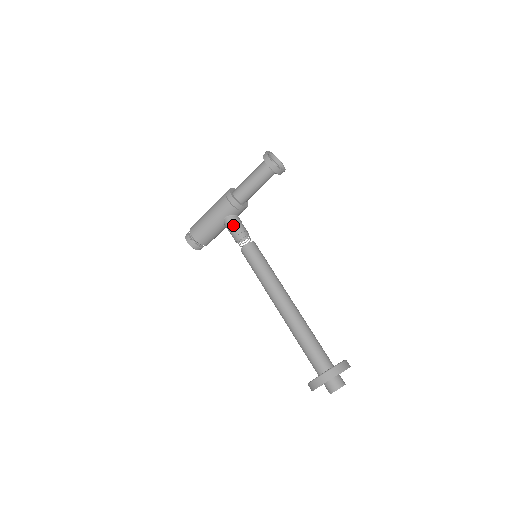
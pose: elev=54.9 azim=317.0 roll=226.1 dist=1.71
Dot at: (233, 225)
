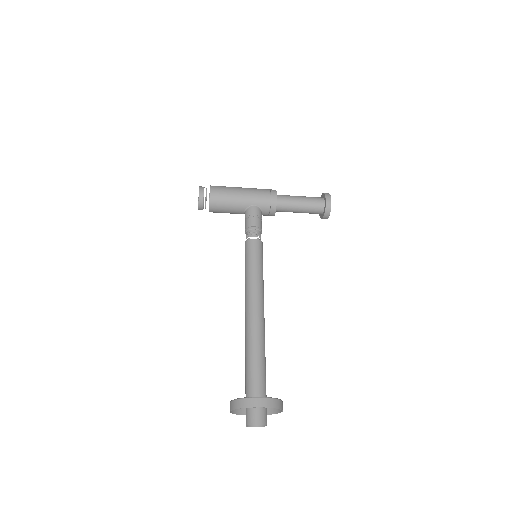
Dot at: (257, 216)
